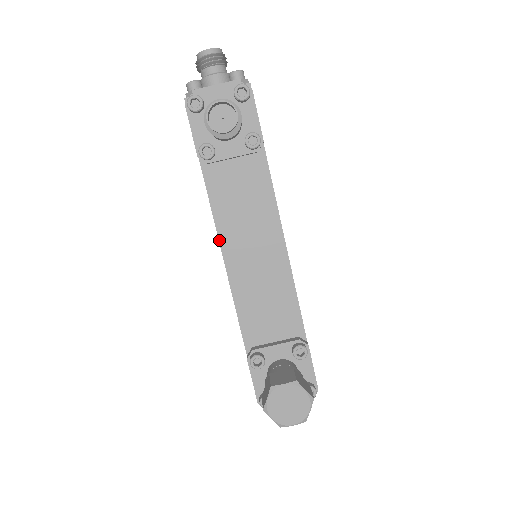
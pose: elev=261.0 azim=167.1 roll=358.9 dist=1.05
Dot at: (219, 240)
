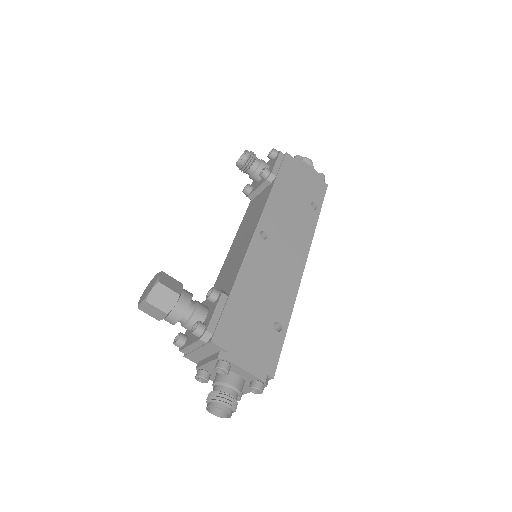
Dot at: (234, 240)
